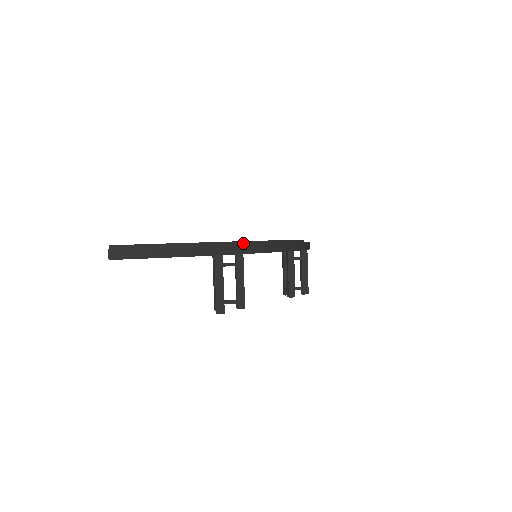
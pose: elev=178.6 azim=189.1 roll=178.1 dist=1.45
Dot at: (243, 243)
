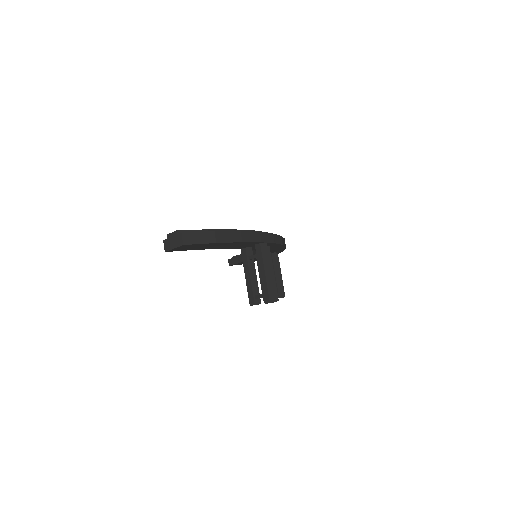
Dot at: occluded
